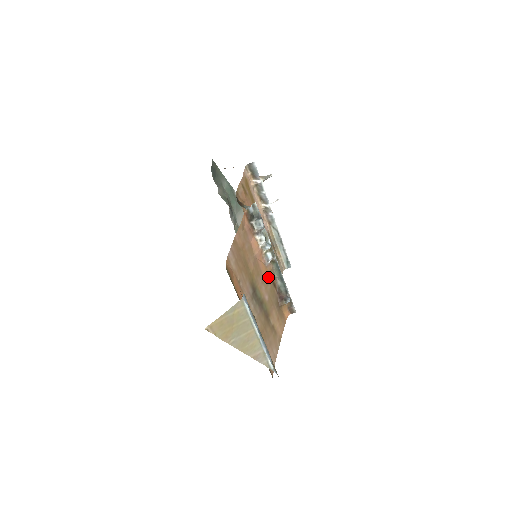
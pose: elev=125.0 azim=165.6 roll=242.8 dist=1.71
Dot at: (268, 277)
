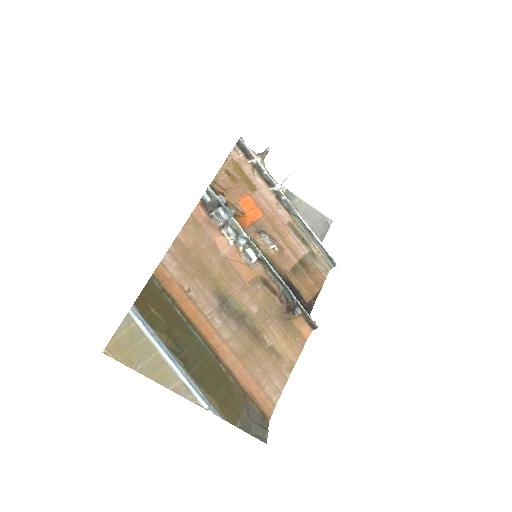
Dot at: (258, 281)
